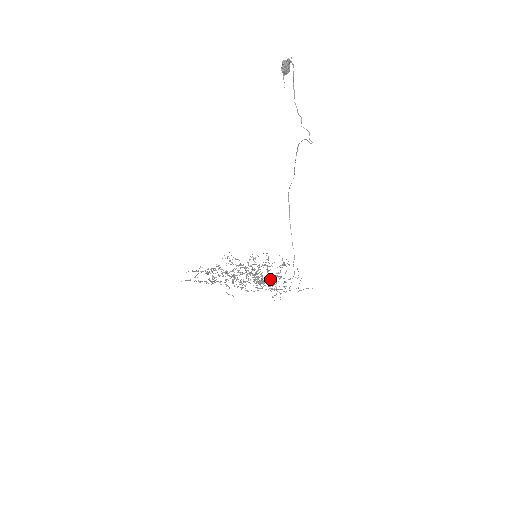
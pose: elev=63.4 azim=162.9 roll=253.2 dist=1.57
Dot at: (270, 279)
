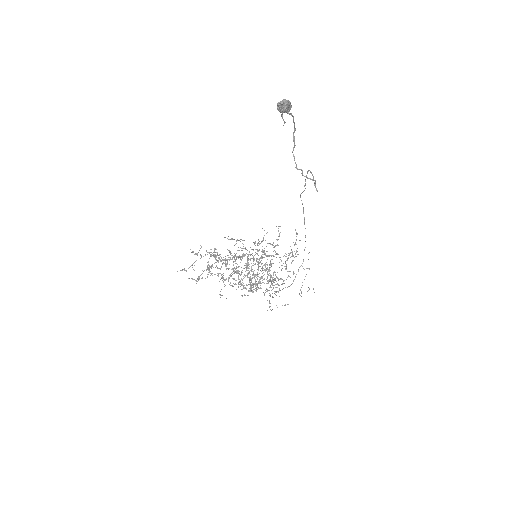
Dot at: (269, 279)
